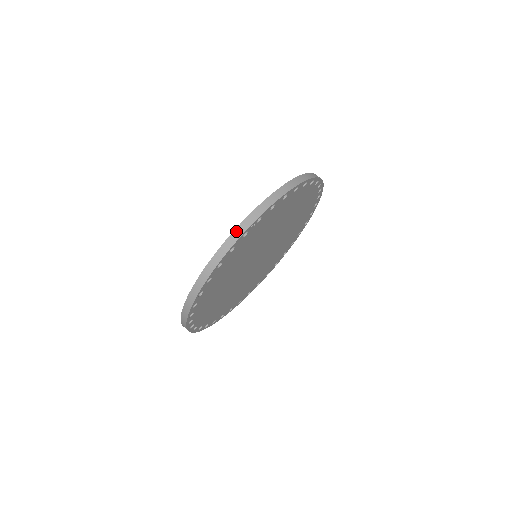
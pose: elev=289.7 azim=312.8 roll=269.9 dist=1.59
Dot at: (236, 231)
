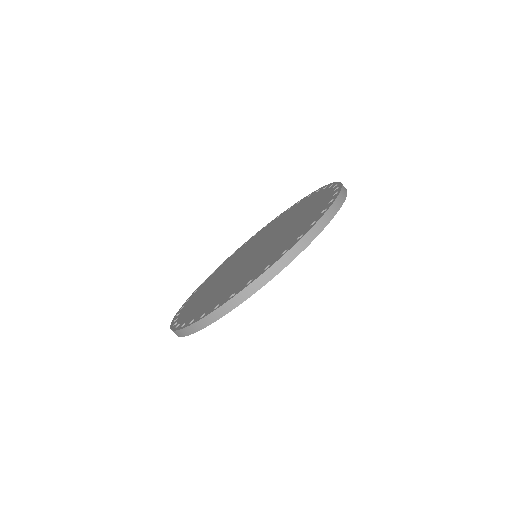
Dot at: (228, 303)
